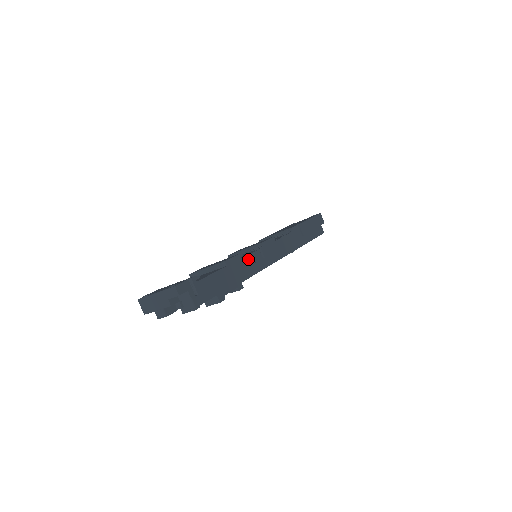
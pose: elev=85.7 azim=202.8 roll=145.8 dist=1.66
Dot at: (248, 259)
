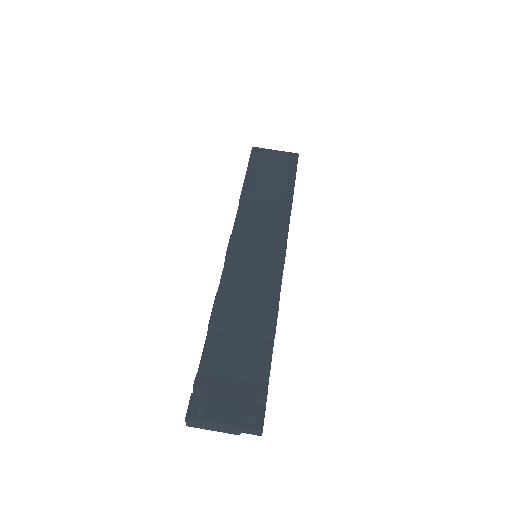
Dot at: occluded
